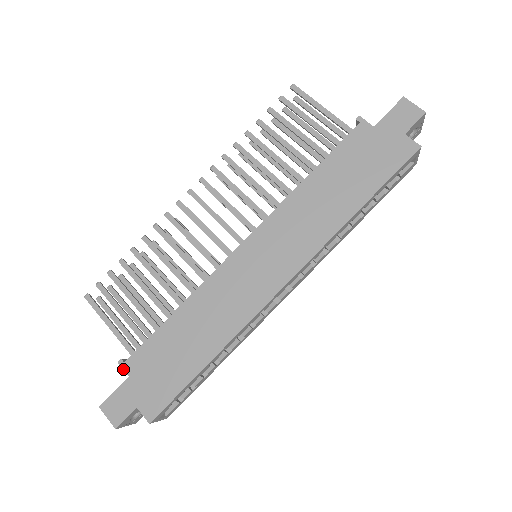
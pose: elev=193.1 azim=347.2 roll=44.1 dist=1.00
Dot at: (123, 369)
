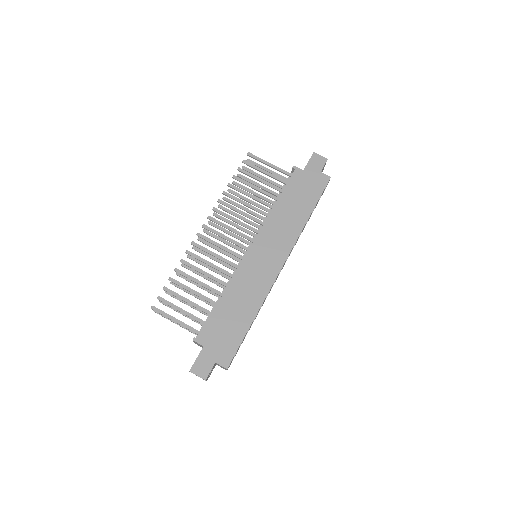
Dot at: (198, 343)
